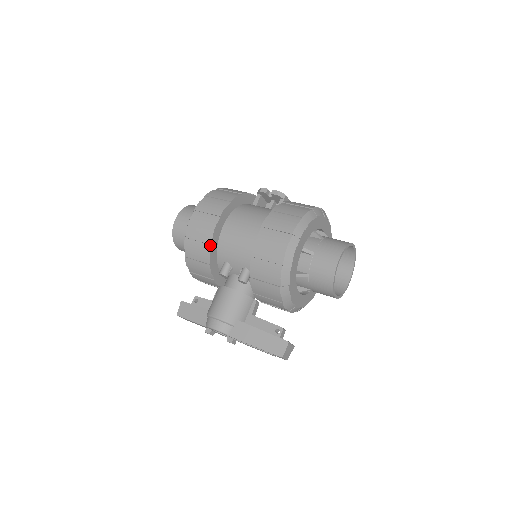
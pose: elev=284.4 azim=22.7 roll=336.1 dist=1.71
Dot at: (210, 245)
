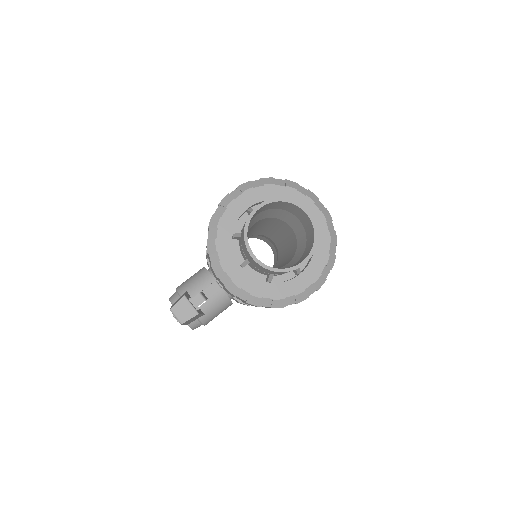
Dot at: occluded
